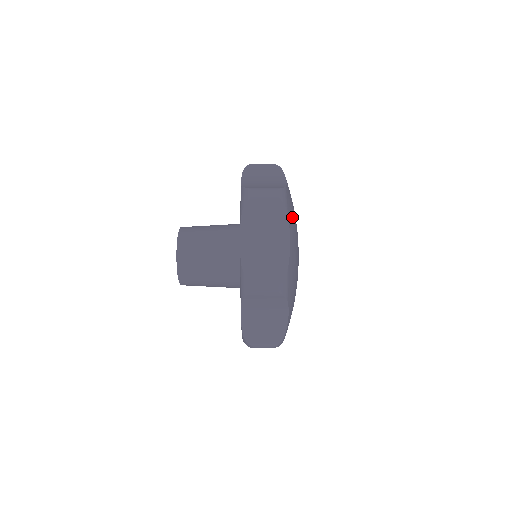
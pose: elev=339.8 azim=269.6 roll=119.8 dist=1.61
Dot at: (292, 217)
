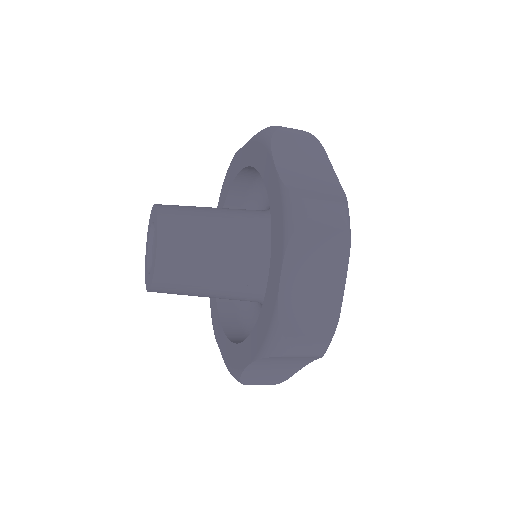
Dot at: occluded
